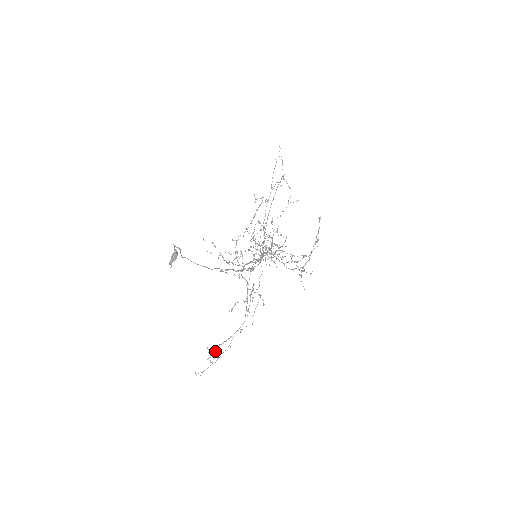
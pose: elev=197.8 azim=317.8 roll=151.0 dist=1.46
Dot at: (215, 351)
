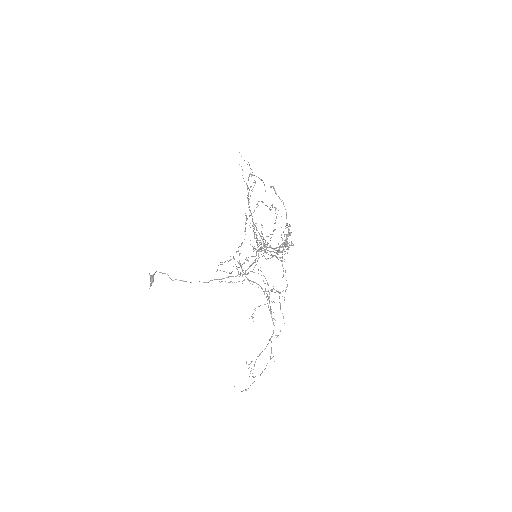
Dot at: (254, 364)
